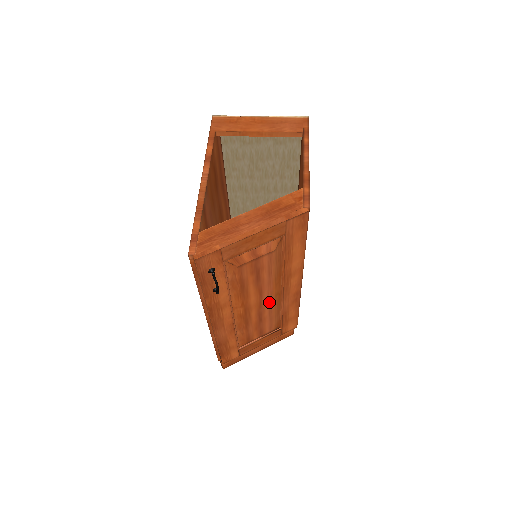
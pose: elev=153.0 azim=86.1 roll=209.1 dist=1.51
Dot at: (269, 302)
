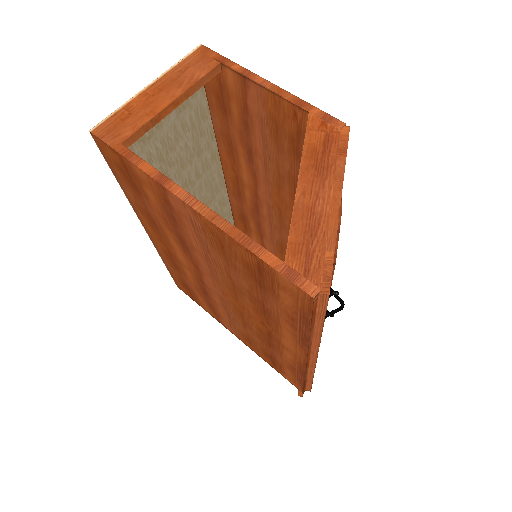
Dot at: occluded
